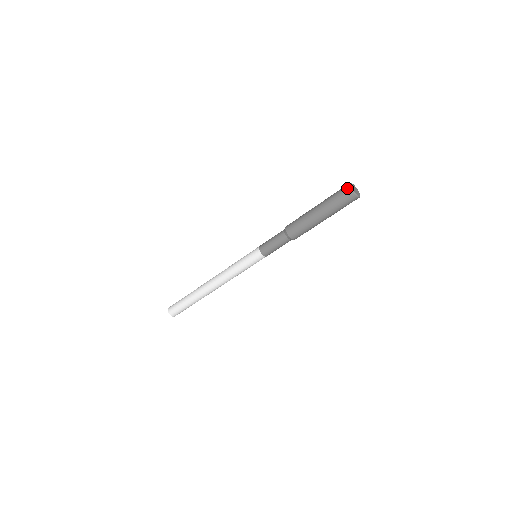
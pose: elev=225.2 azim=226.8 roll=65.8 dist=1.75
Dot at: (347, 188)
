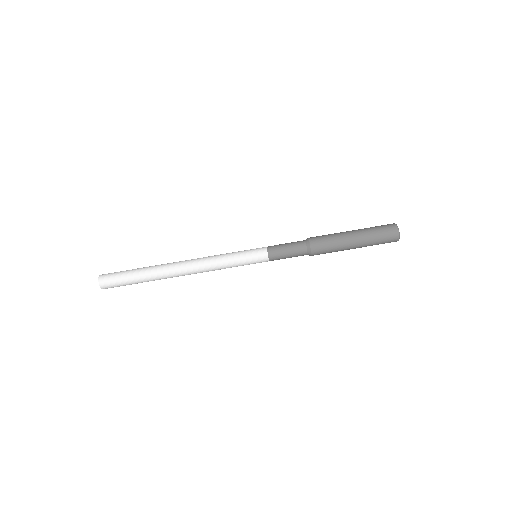
Dot at: (394, 226)
